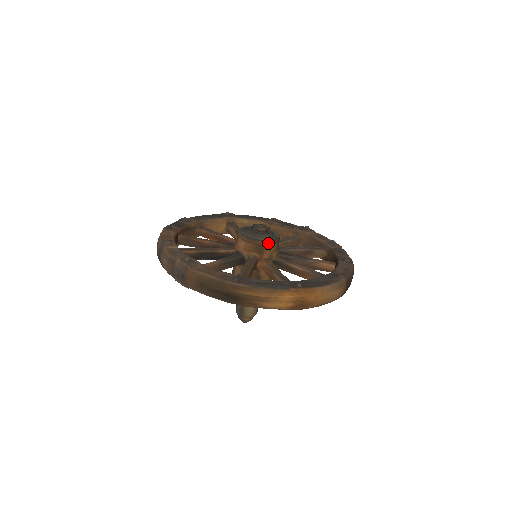
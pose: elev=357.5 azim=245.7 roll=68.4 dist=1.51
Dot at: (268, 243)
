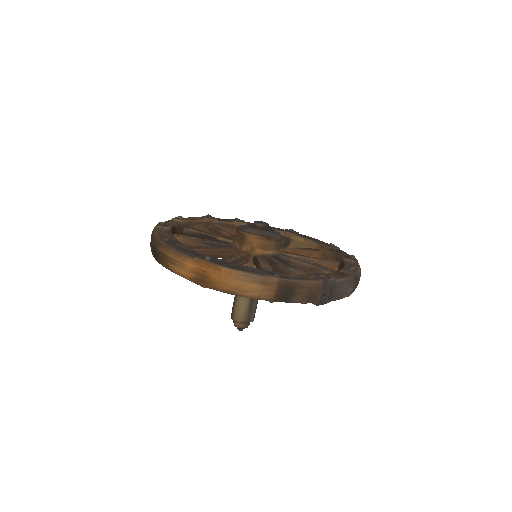
Dot at: (250, 235)
